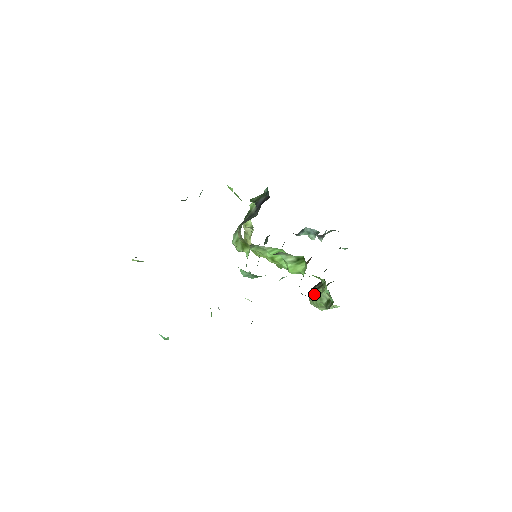
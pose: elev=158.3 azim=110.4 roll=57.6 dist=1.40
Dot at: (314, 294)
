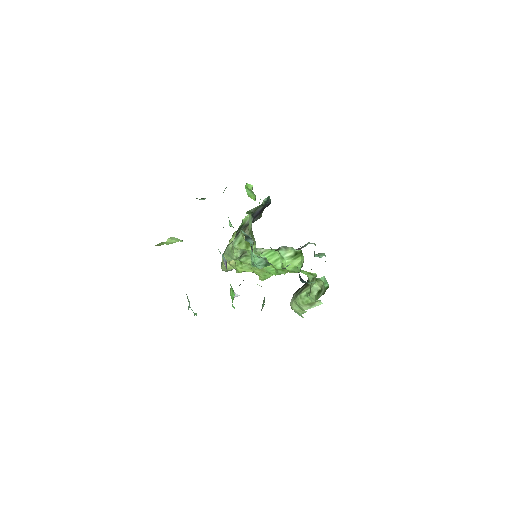
Dot at: (301, 293)
